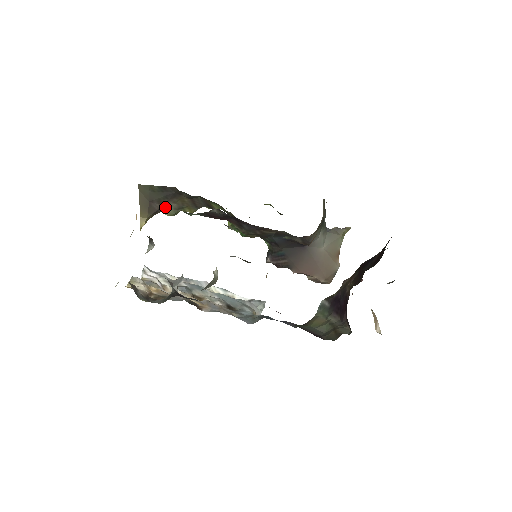
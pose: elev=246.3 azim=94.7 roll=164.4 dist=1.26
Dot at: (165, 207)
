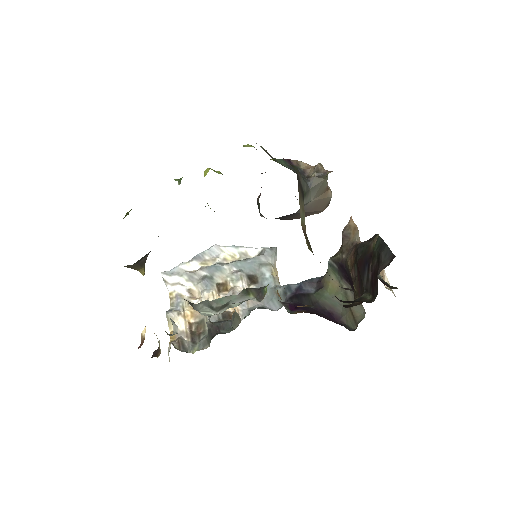
Dot at: occluded
